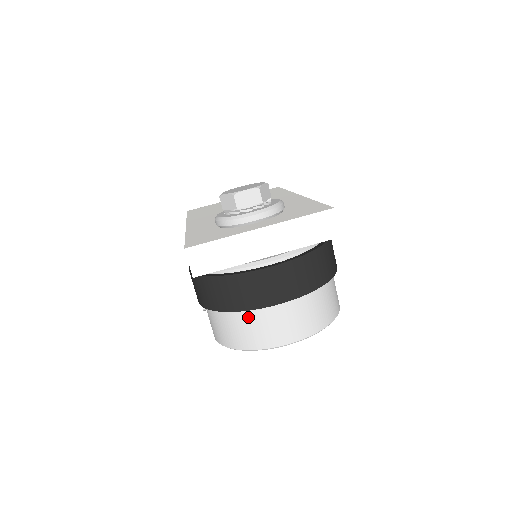
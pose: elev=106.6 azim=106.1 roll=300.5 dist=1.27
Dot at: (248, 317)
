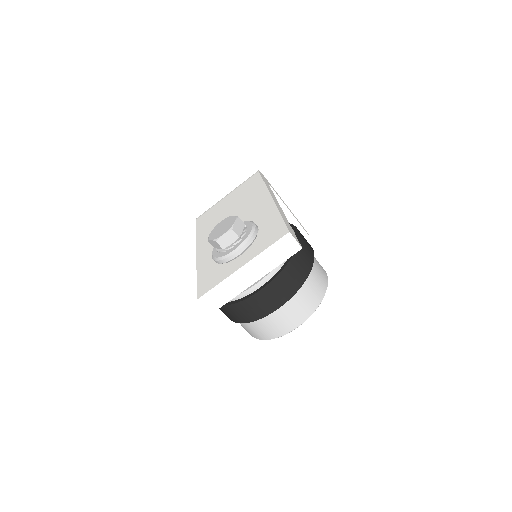
Dot at: (260, 322)
